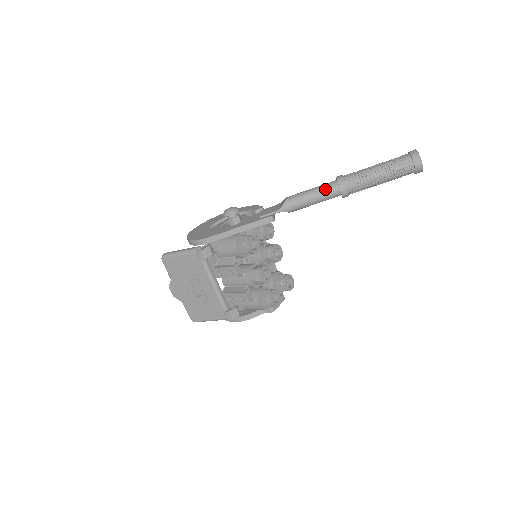
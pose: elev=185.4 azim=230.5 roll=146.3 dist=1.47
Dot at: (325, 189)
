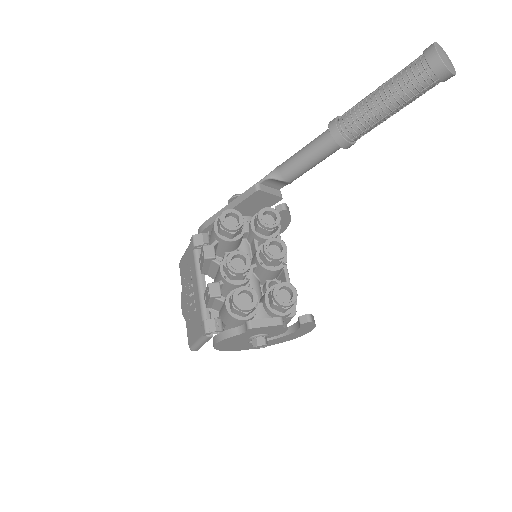
Dot at: (317, 137)
